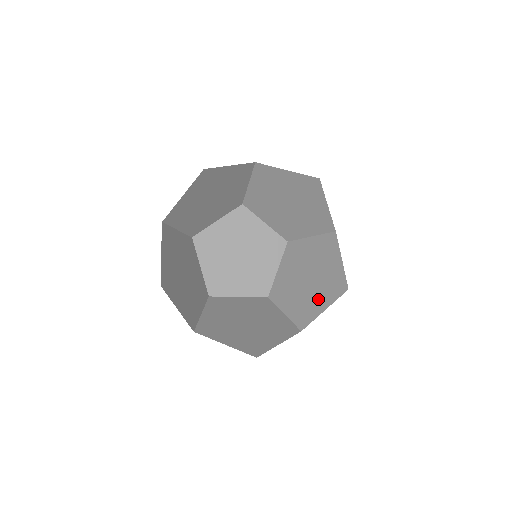
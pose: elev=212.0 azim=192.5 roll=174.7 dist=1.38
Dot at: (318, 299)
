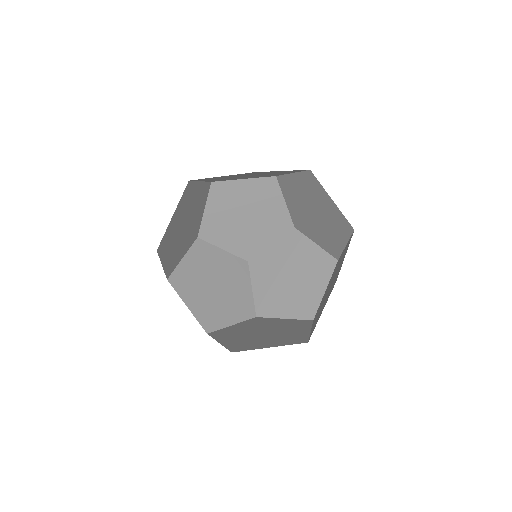
Dot at: (268, 341)
